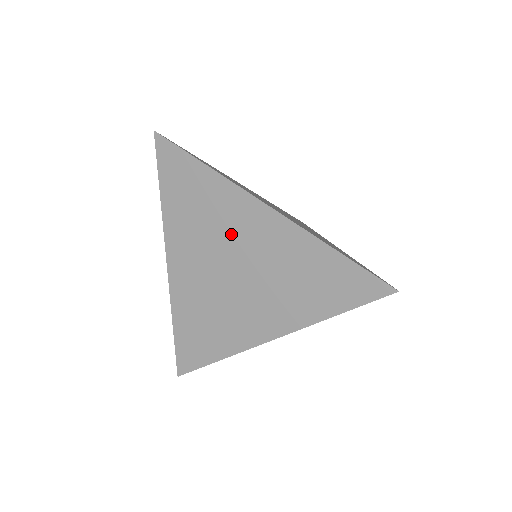
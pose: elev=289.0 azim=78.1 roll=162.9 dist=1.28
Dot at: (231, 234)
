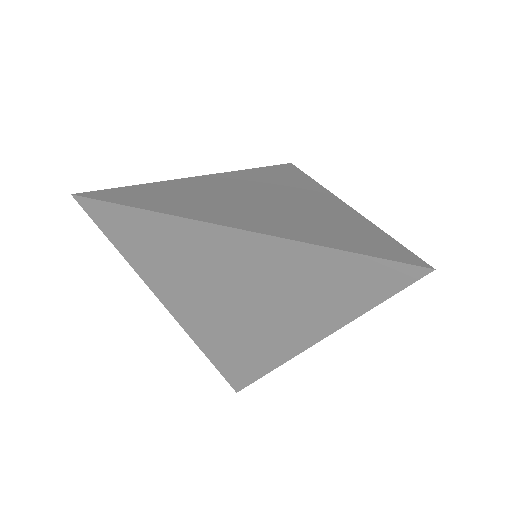
Dot at: (217, 268)
